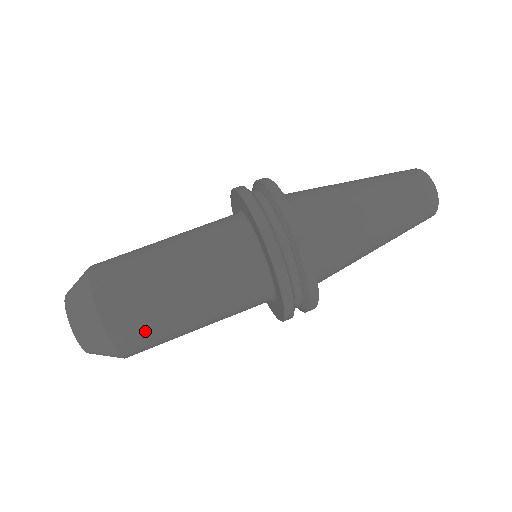
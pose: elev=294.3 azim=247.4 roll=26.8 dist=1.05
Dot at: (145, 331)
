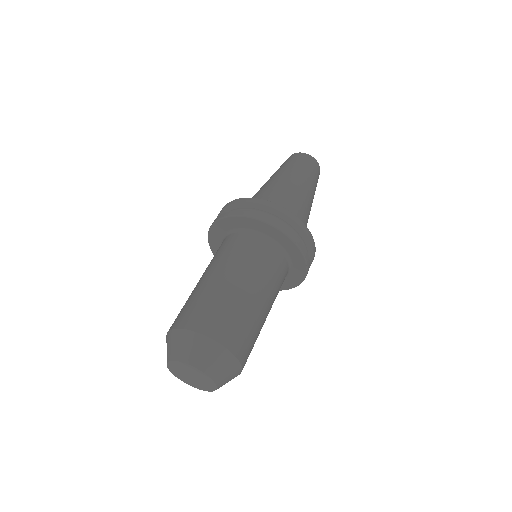
Dot at: occluded
